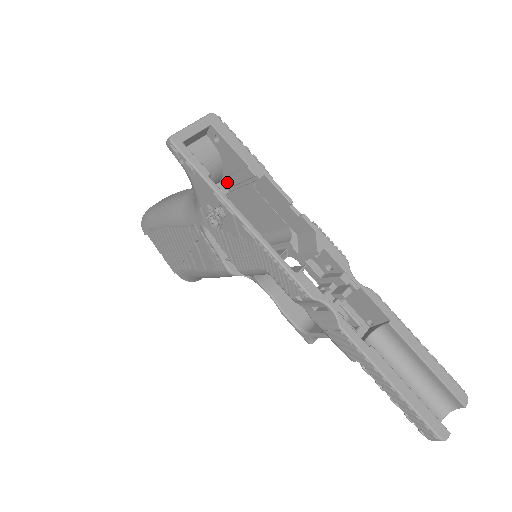
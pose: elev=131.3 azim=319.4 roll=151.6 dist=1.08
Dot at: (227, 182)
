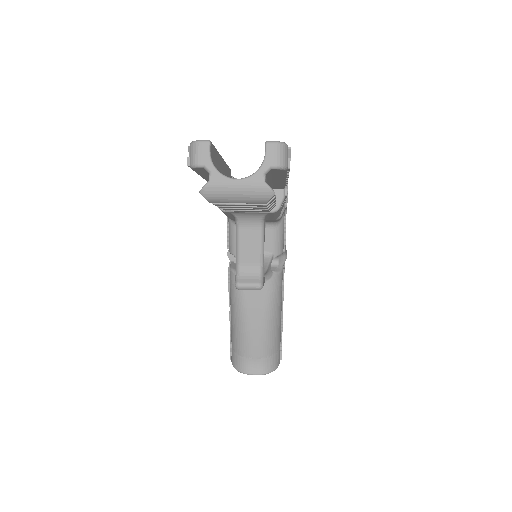
Dot at: occluded
